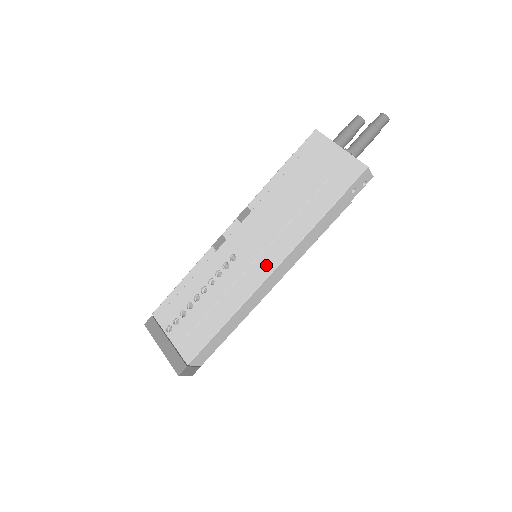
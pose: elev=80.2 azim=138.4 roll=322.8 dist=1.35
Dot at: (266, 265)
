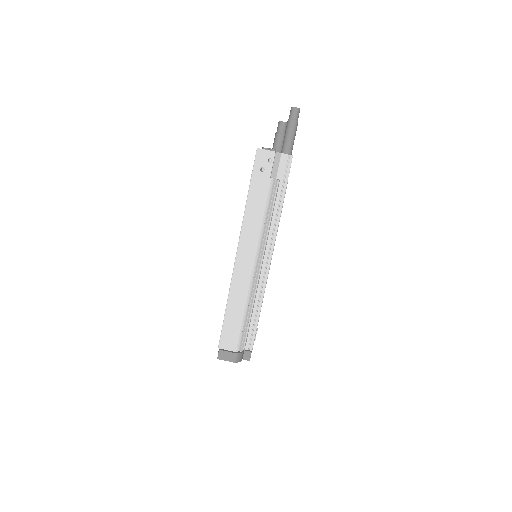
Dot at: occluded
